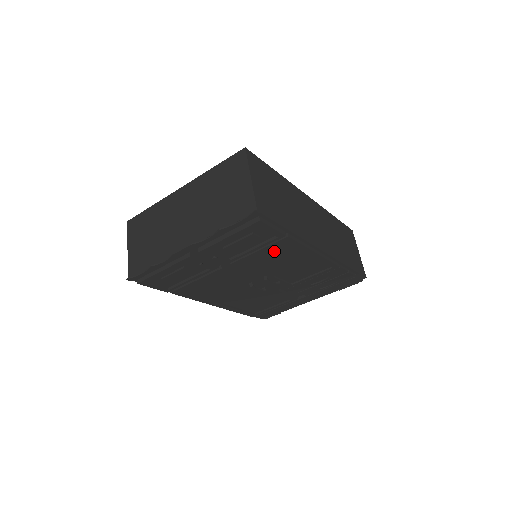
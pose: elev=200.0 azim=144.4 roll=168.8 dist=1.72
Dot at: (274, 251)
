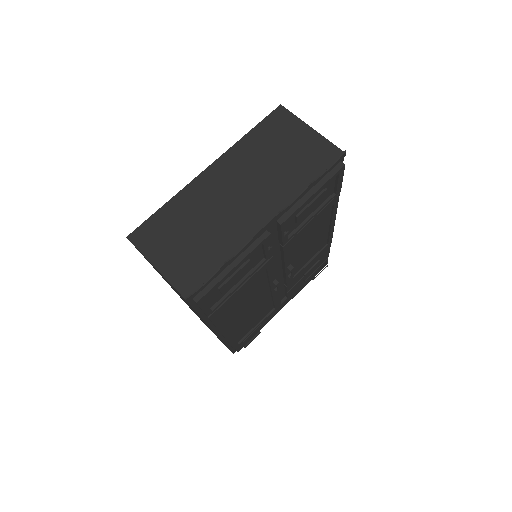
Dot at: (315, 221)
